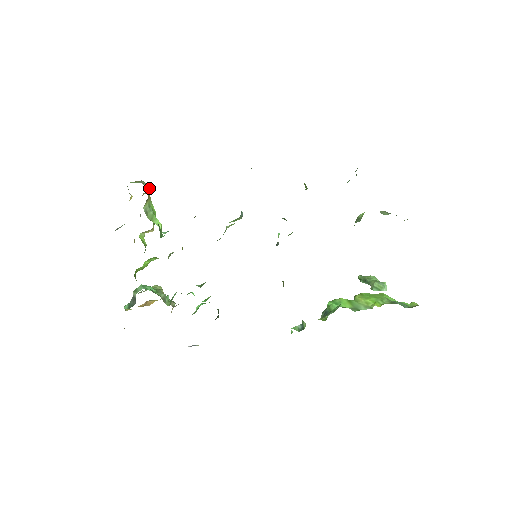
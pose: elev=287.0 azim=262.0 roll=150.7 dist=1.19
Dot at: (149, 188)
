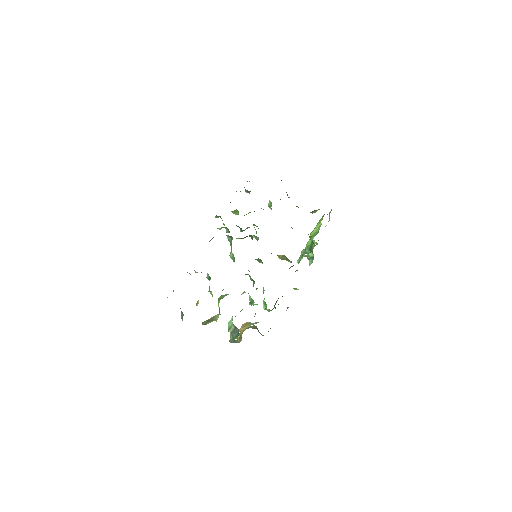
Dot at: occluded
